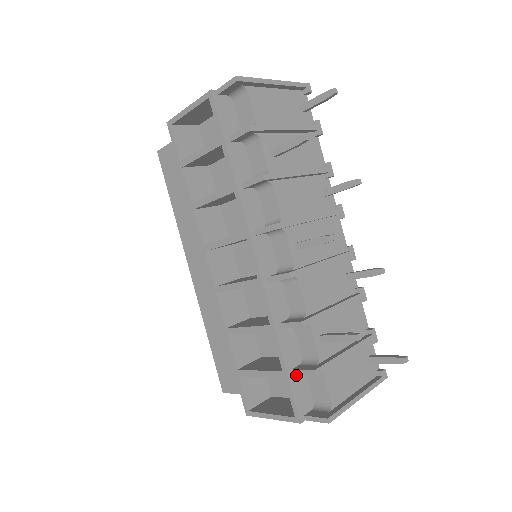
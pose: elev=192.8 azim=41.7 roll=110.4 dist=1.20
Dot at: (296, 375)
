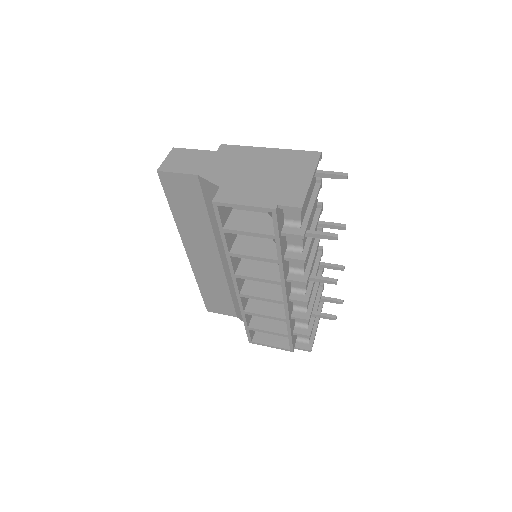
Dot at: (293, 333)
